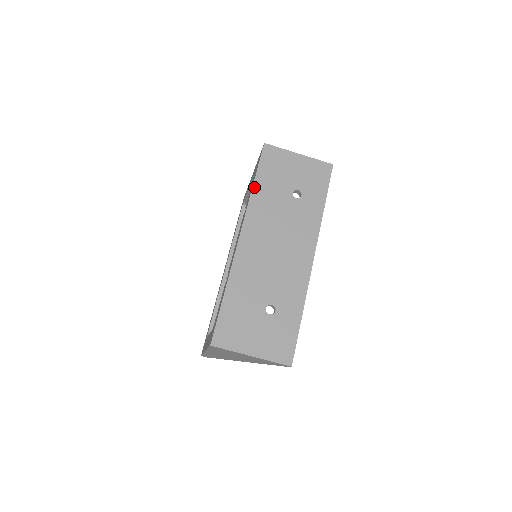
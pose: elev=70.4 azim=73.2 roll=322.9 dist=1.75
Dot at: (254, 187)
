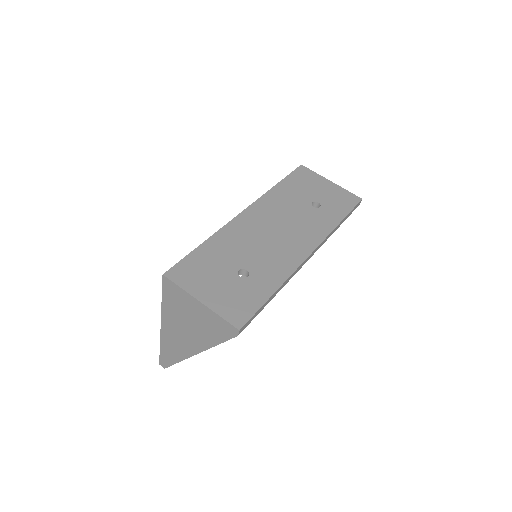
Dot at: (276, 186)
